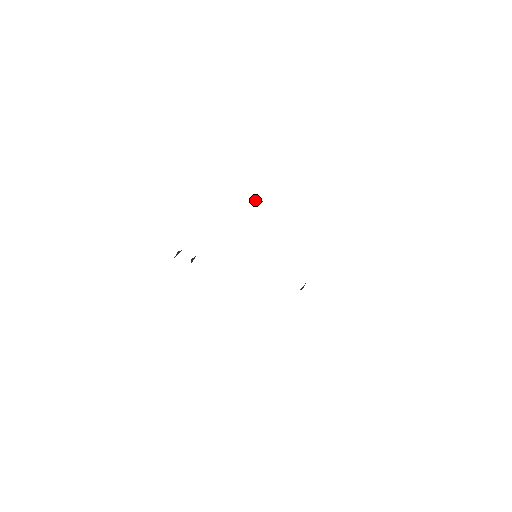
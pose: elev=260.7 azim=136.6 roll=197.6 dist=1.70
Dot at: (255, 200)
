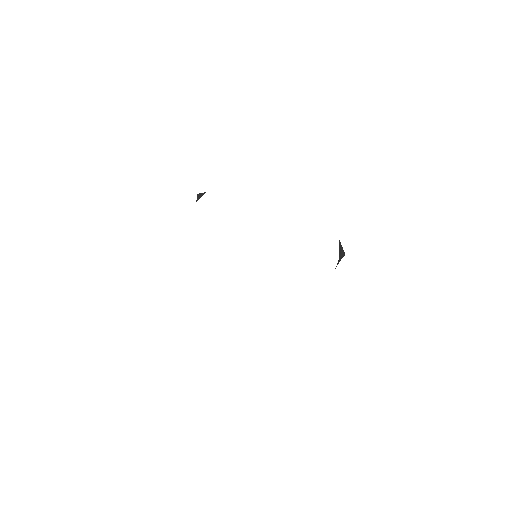
Dot at: occluded
